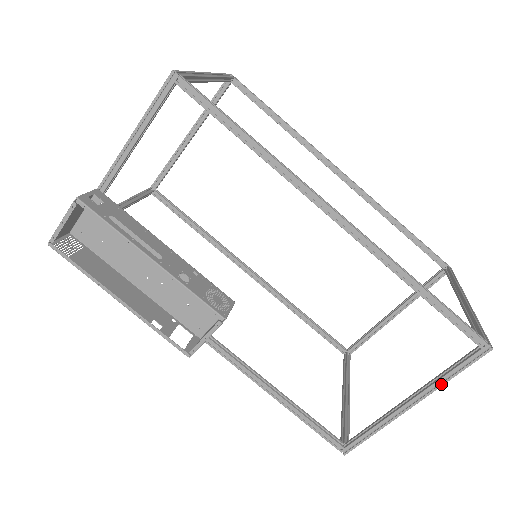
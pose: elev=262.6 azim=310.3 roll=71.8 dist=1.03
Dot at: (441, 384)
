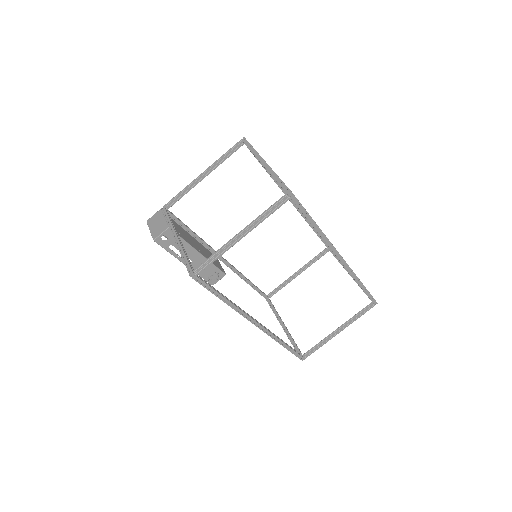
Dot at: (290, 340)
